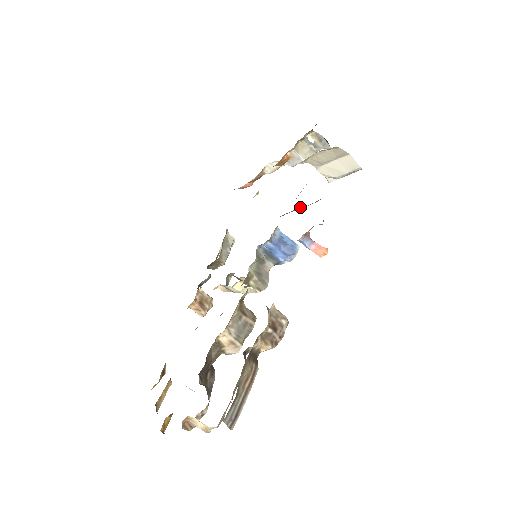
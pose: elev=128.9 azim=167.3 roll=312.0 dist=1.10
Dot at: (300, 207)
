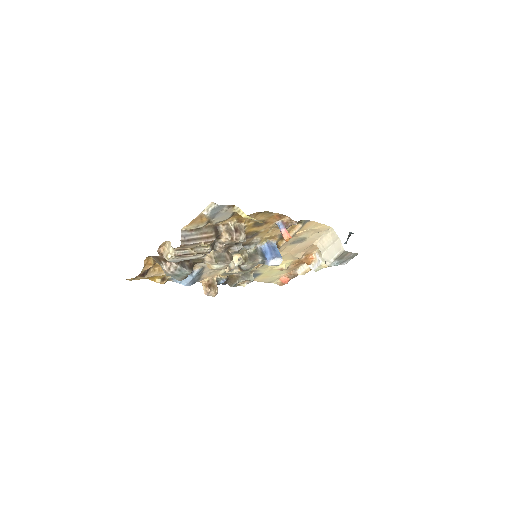
Dot at: (292, 230)
